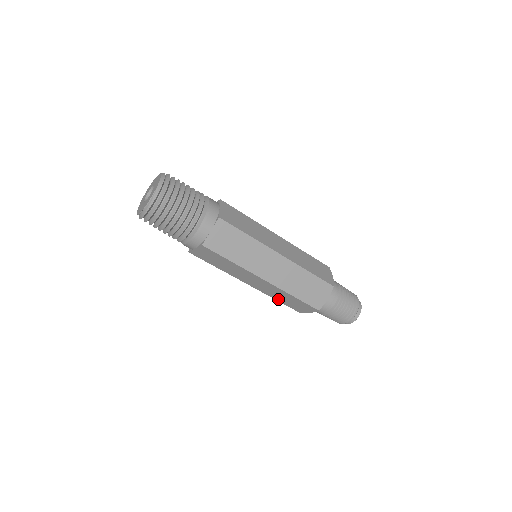
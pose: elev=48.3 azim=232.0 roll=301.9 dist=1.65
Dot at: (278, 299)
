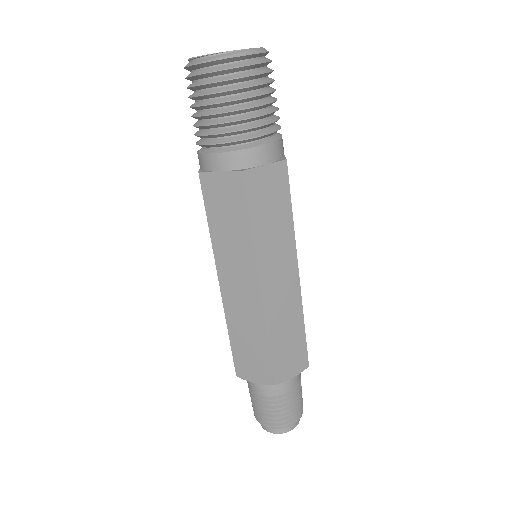
Dot at: (234, 334)
